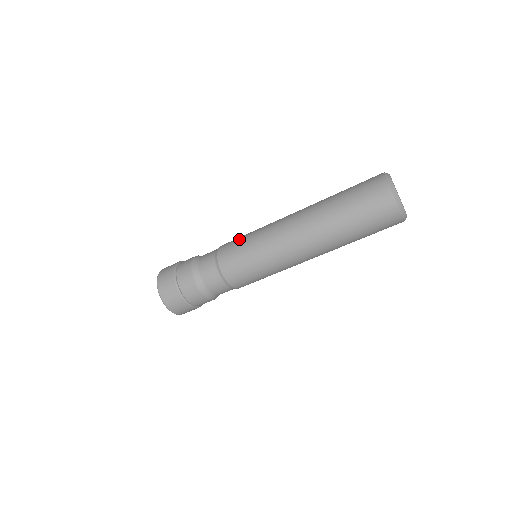
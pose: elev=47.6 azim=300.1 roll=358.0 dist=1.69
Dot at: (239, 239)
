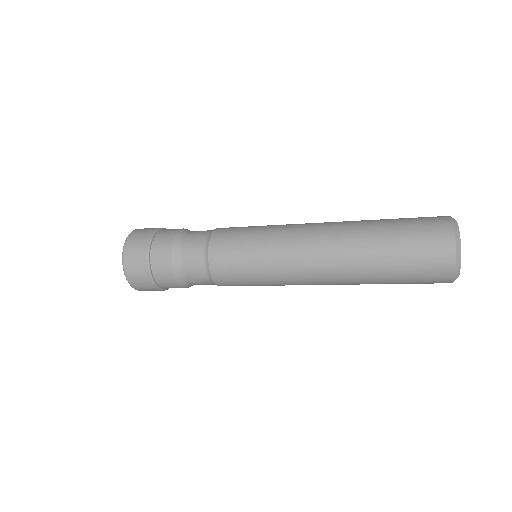
Dot at: (240, 250)
